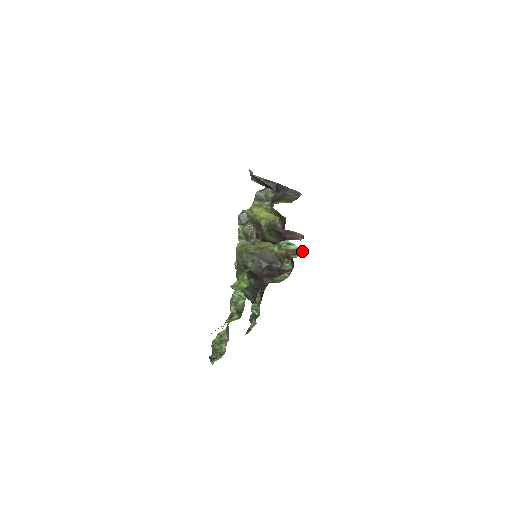
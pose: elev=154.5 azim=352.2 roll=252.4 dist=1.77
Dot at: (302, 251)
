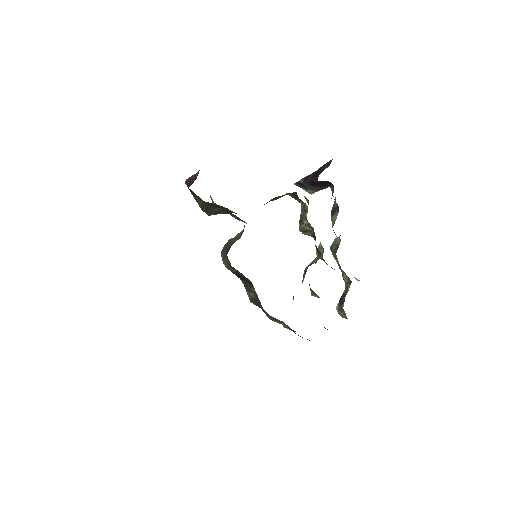
Dot at: occluded
